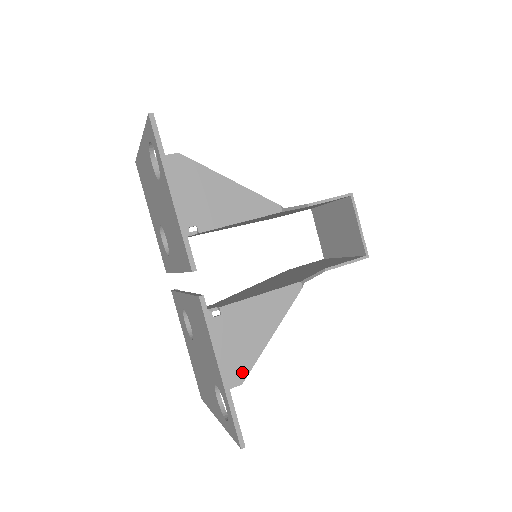
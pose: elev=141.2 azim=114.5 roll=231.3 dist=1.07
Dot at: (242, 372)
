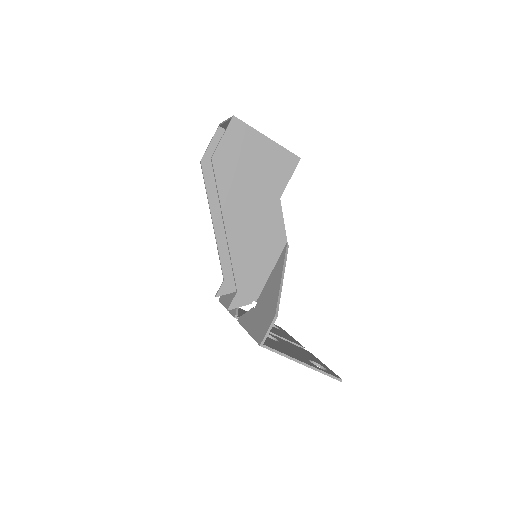
Dot at: occluded
